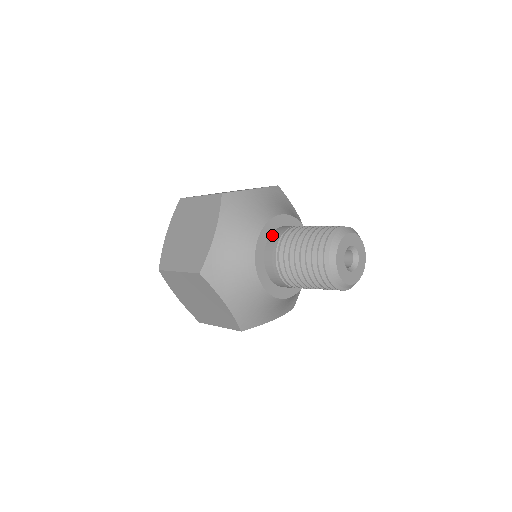
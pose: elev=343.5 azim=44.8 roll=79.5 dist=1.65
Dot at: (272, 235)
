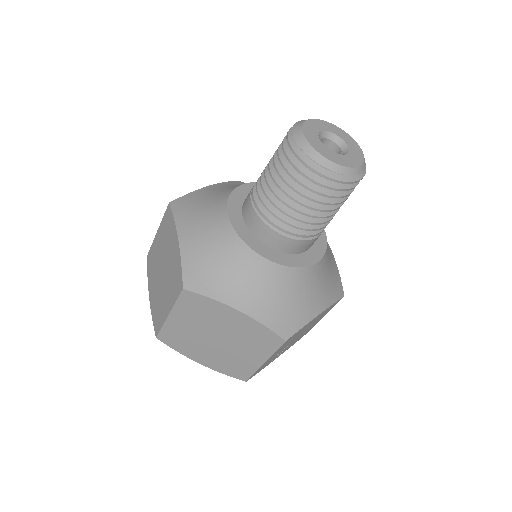
Dot at: (244, 202)
